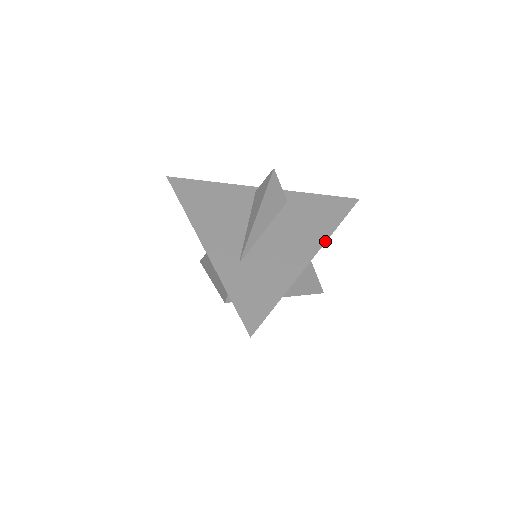
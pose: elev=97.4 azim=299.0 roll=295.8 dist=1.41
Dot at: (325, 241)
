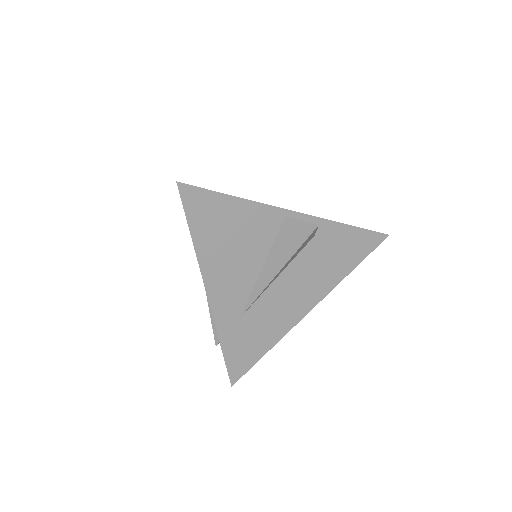
Dot at: (330, 291)
